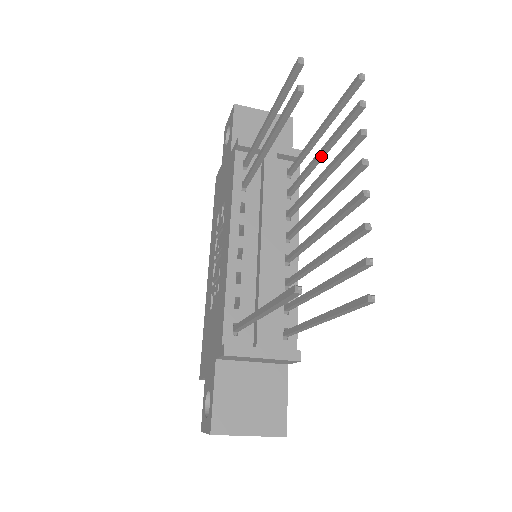
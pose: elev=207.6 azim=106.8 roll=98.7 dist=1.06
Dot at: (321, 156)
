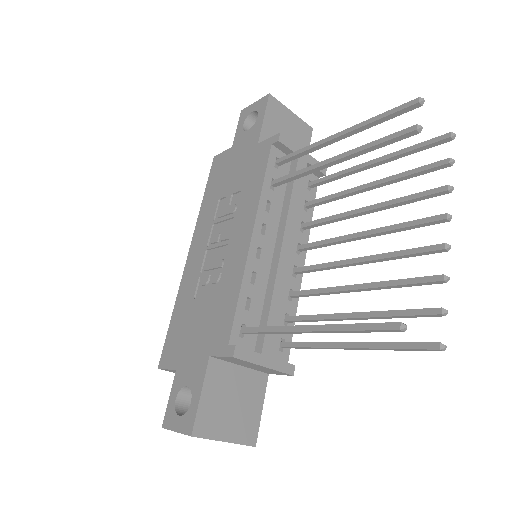
Dot at: (372, 187)
